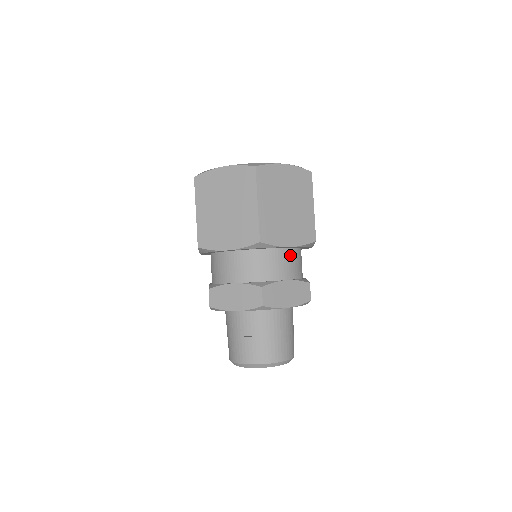
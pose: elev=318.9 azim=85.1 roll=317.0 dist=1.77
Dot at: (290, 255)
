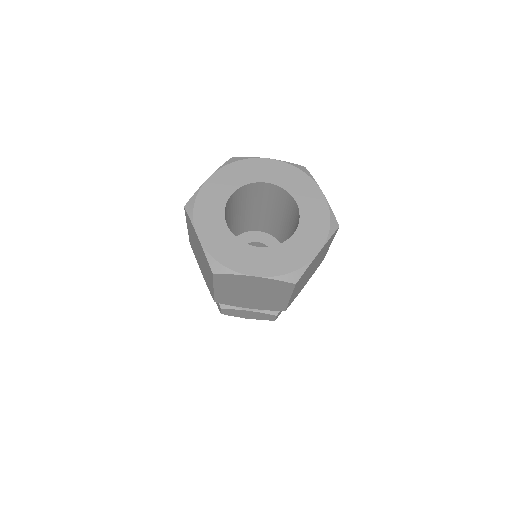
Dot at: occluded
